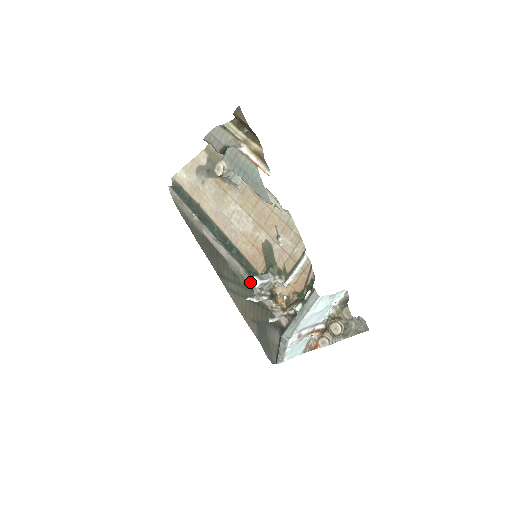
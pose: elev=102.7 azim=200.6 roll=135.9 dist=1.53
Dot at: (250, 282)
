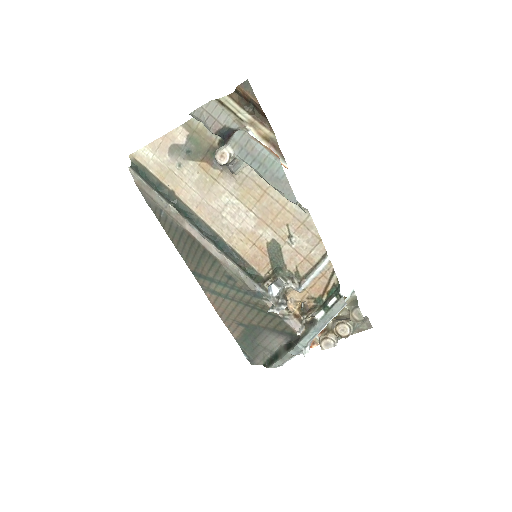
Dot at: (254, 287)
